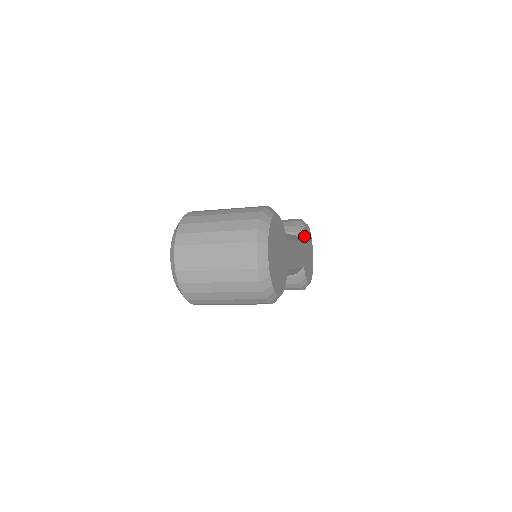
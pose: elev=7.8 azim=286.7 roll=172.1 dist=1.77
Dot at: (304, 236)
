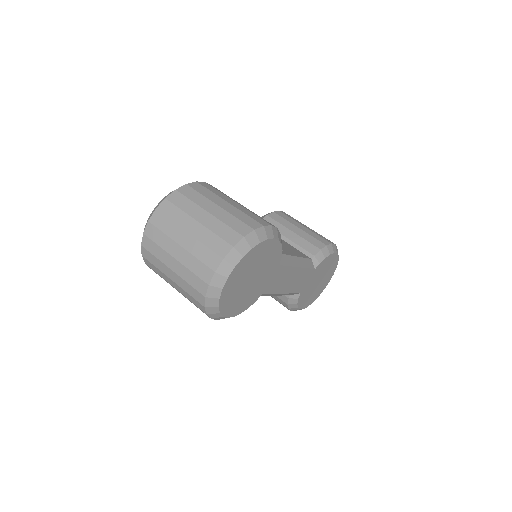
Dot at: (322, 264)
